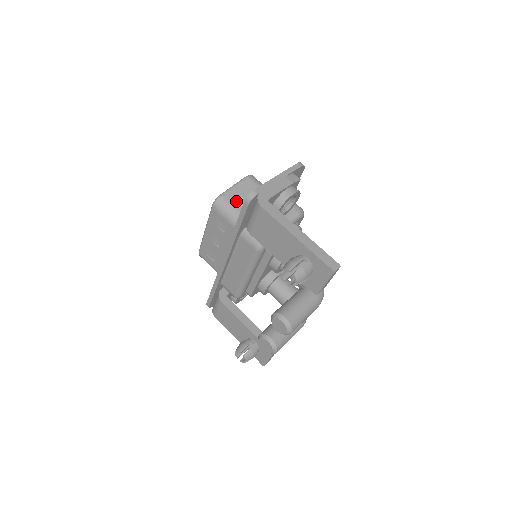
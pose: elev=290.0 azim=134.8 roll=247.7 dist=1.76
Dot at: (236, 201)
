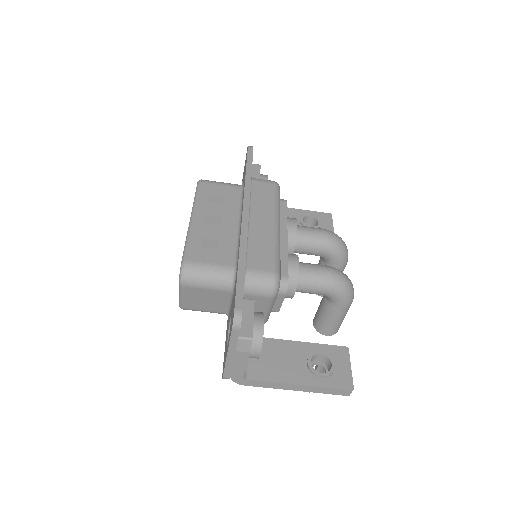
Dot at: (200, 307)
